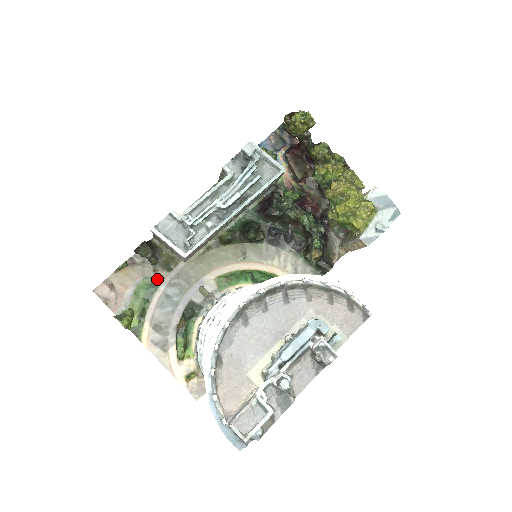
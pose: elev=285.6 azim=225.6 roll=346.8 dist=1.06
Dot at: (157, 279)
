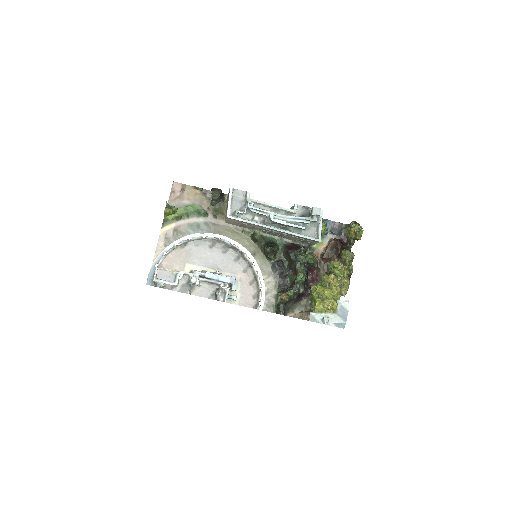
Dot at: (204, 213)
